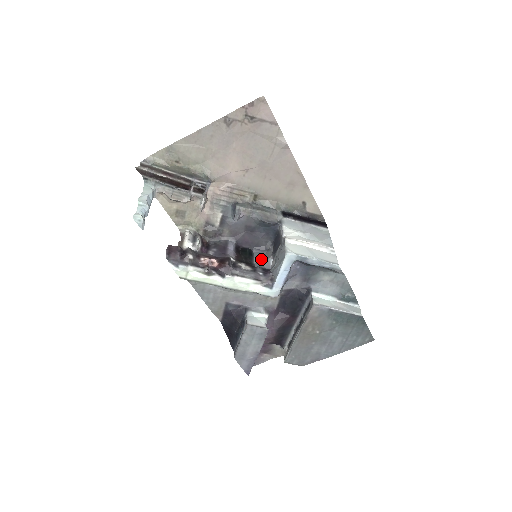
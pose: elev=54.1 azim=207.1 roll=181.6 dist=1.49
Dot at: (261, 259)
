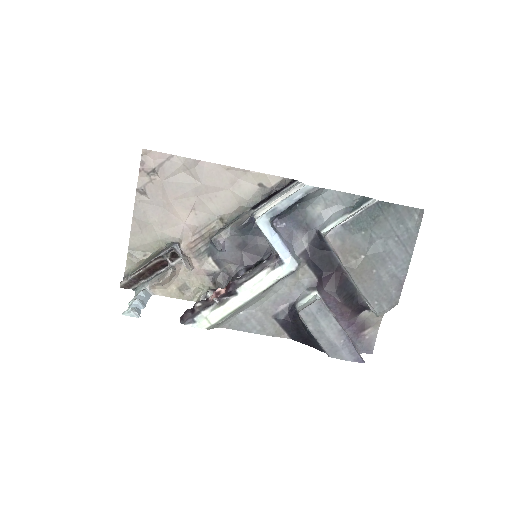
Dot at: occluded
